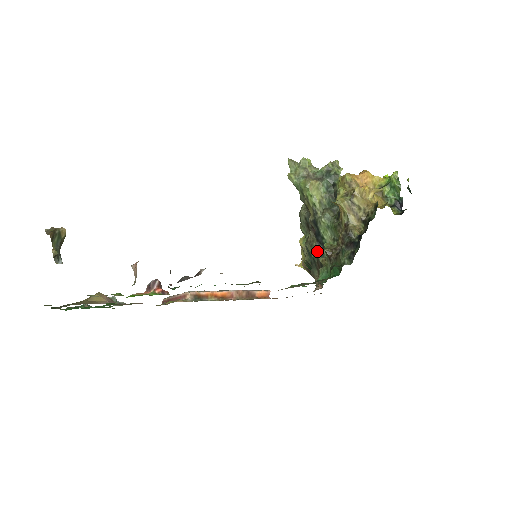
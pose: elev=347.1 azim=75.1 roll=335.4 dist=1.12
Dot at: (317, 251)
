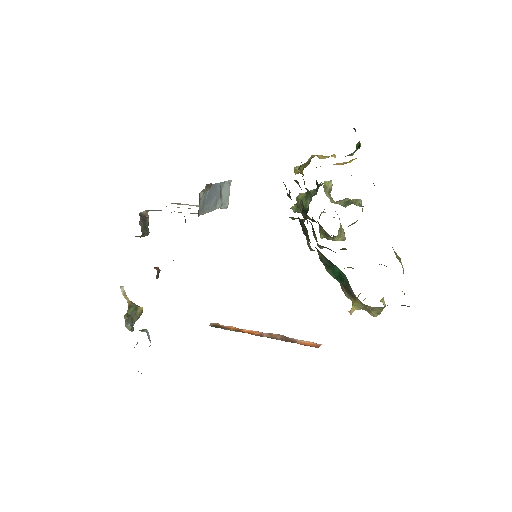
Dot at: occluded
